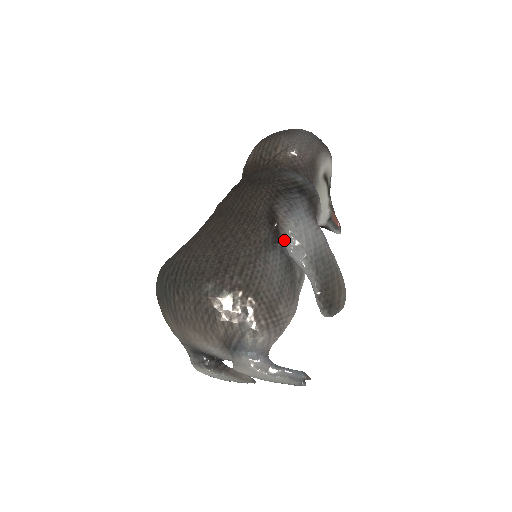
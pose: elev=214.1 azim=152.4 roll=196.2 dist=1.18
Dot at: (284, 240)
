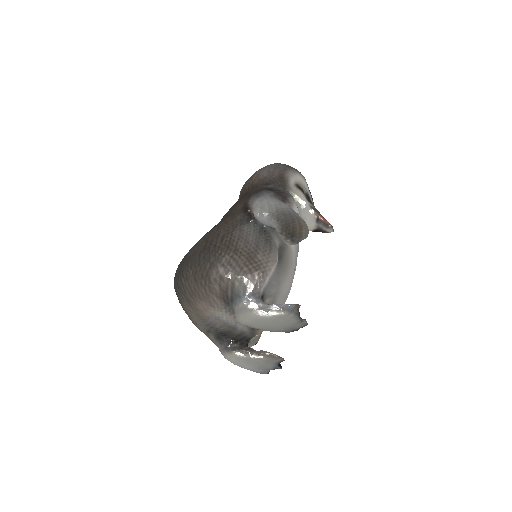
Dot at: (253, 214)
